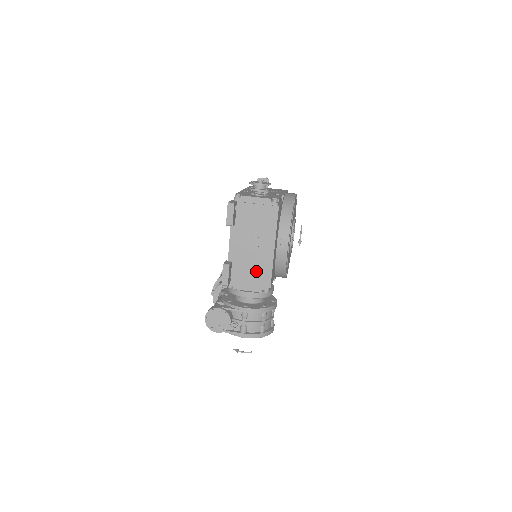
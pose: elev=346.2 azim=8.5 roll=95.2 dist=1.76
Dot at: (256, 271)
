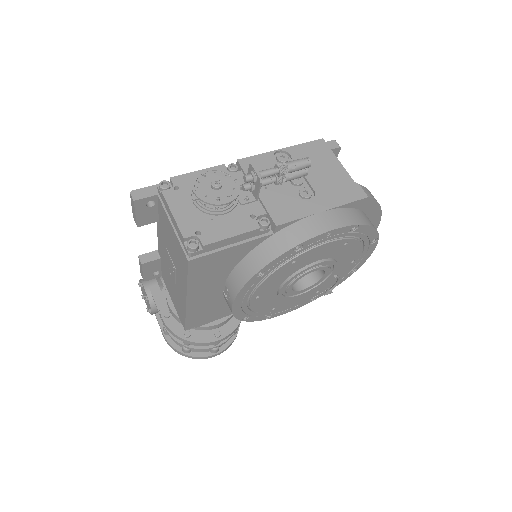
Dot at: (176, 297)
